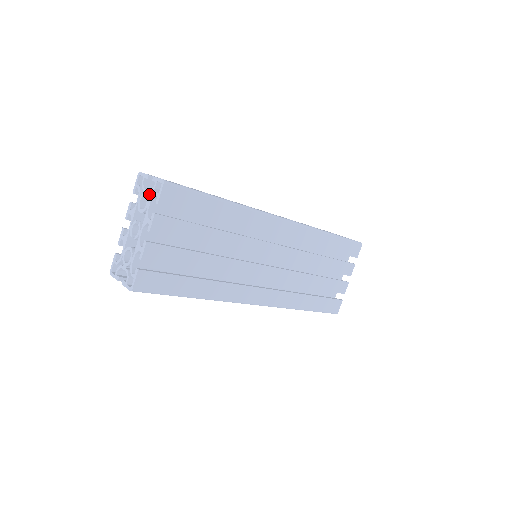
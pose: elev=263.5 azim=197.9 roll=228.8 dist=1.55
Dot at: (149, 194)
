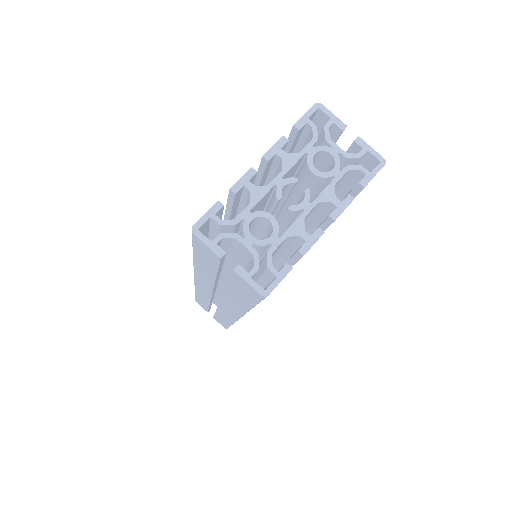
Dot at: (336, 155)
